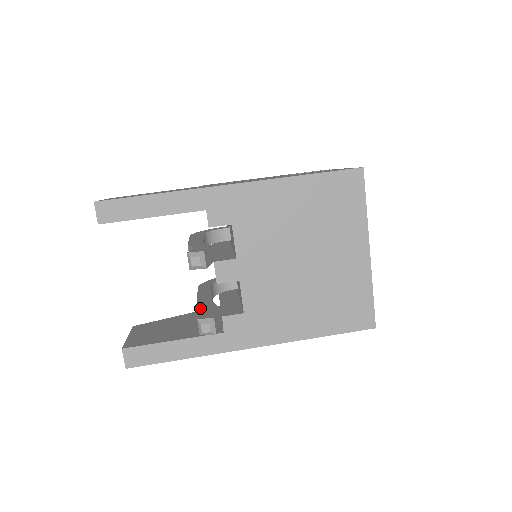
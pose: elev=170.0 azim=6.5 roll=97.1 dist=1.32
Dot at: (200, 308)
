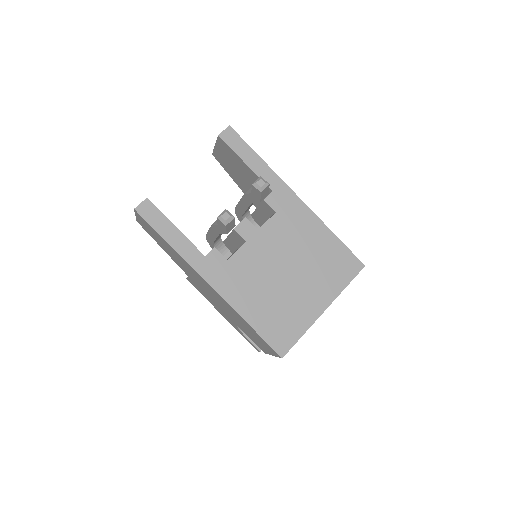
Dot at: occluded
